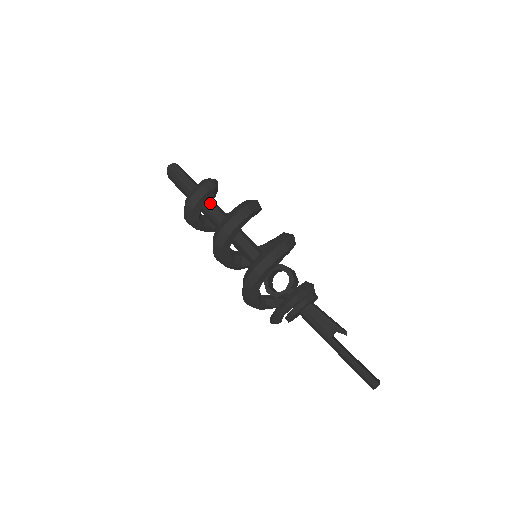
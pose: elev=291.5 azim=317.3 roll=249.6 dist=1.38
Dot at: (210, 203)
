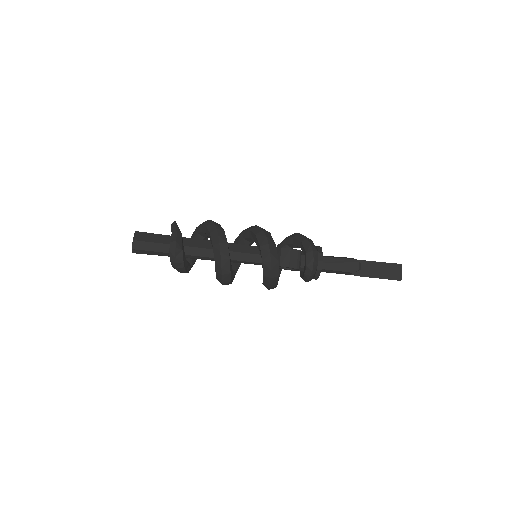
Dot at: (190, 257)
